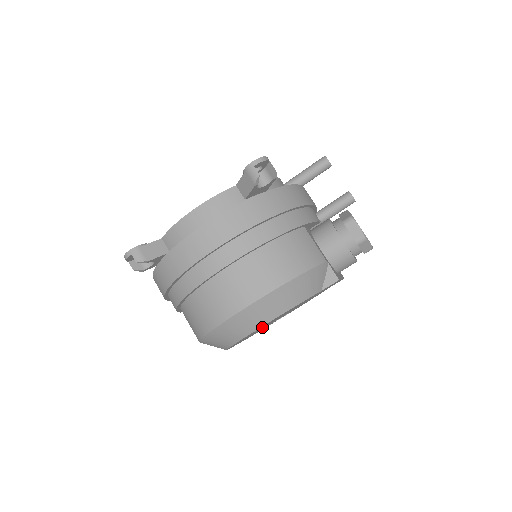
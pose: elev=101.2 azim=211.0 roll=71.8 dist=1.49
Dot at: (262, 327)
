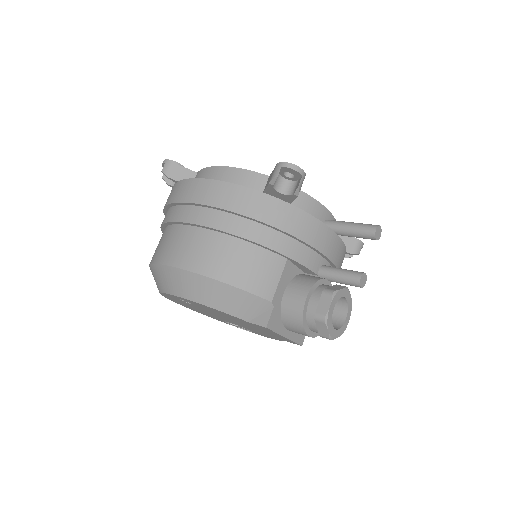
Dot at: (192, 304)
